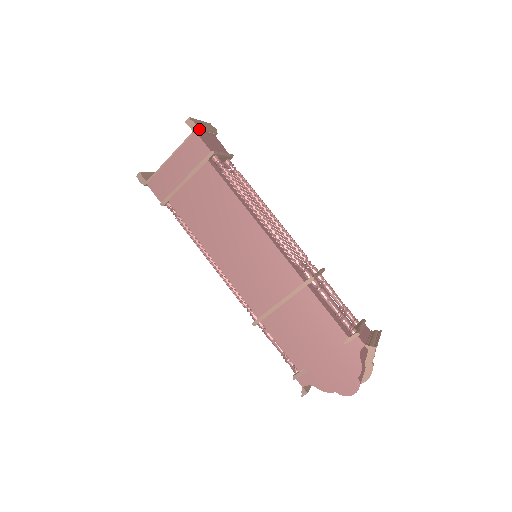
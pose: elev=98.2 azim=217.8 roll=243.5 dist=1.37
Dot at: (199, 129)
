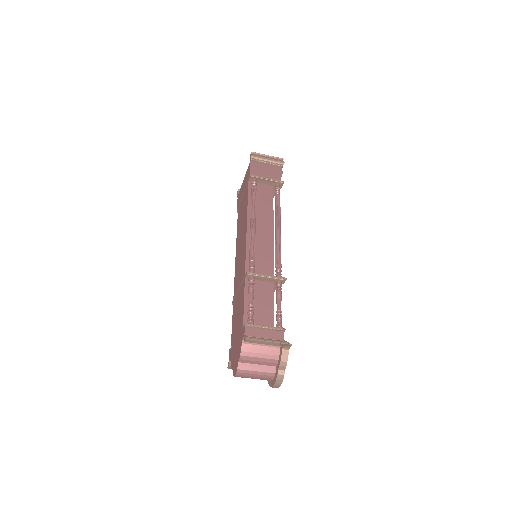
Dot at: (255, 160)
